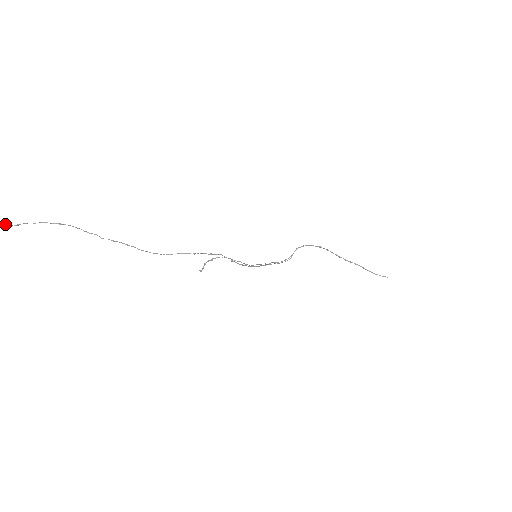
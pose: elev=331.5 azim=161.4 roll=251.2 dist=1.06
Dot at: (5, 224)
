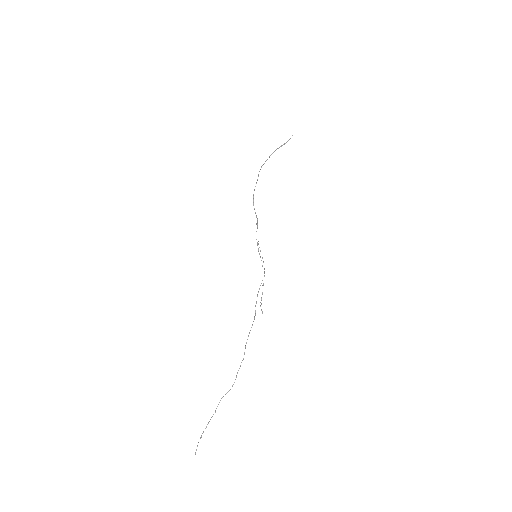
Dot at: (197, 446)
